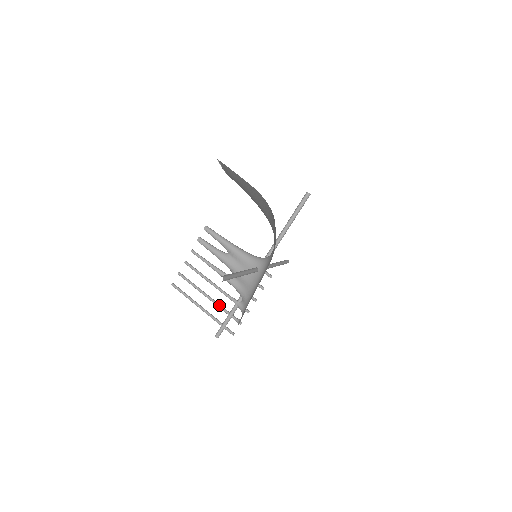
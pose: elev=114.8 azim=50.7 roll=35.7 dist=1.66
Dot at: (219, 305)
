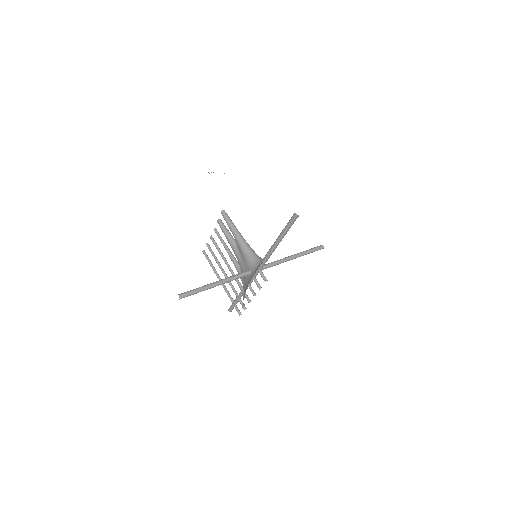
Dot at: (231, 285)
